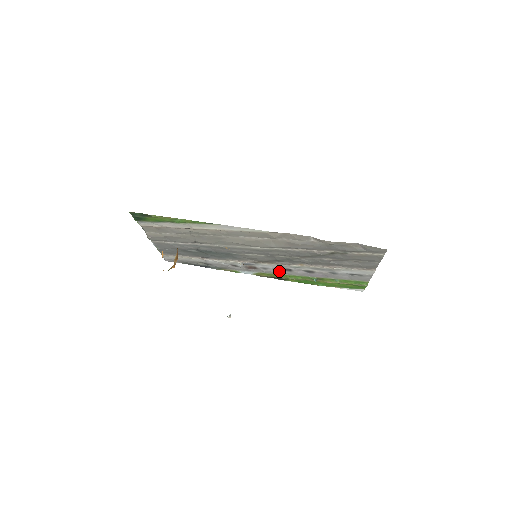
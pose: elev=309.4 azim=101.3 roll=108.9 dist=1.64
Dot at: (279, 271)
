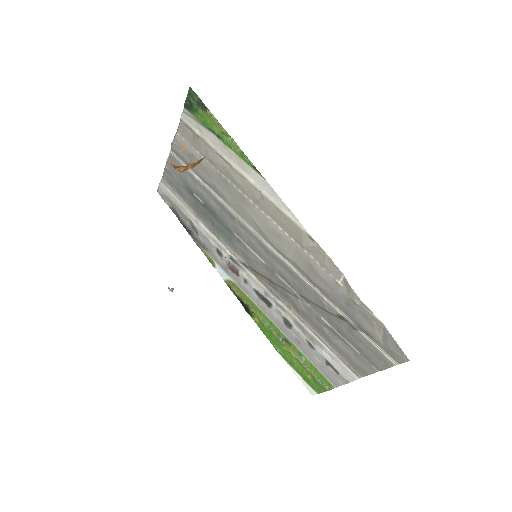
Dot at: (257, 297)
